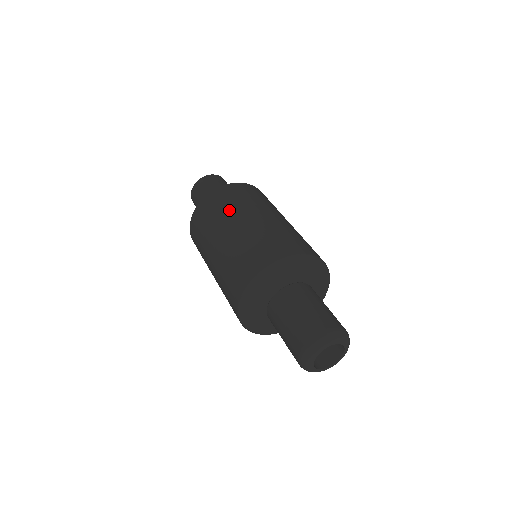
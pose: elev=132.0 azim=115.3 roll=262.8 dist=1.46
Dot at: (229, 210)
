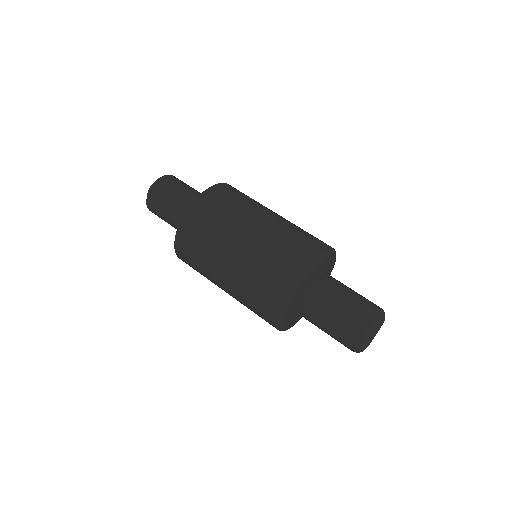
Dot at: (241, 208)
